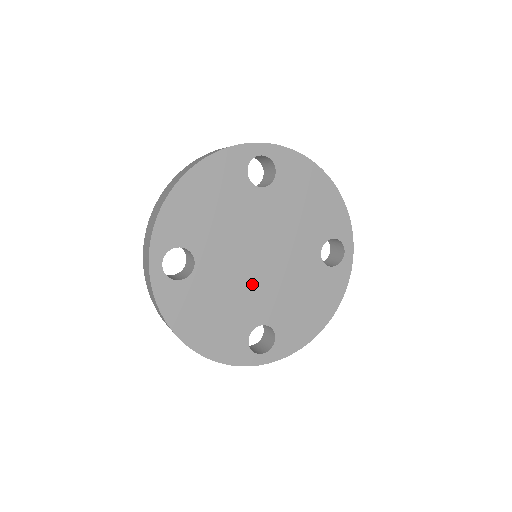
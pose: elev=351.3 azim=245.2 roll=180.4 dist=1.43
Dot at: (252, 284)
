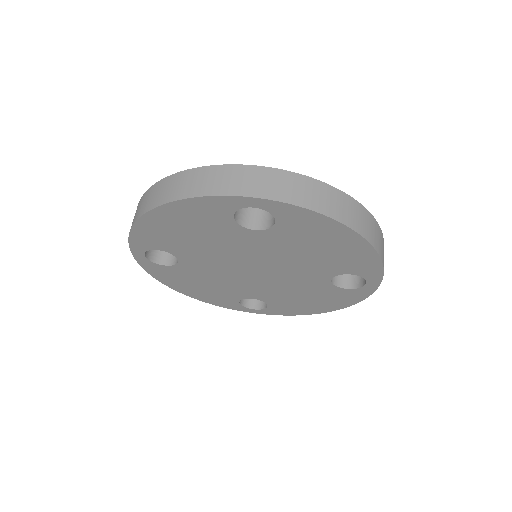
Dot at: (242, 280)
